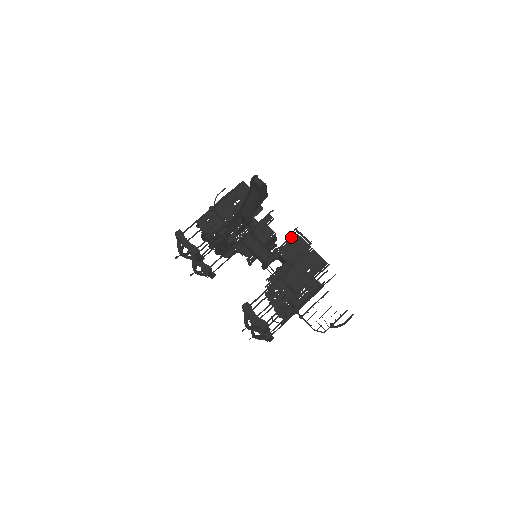
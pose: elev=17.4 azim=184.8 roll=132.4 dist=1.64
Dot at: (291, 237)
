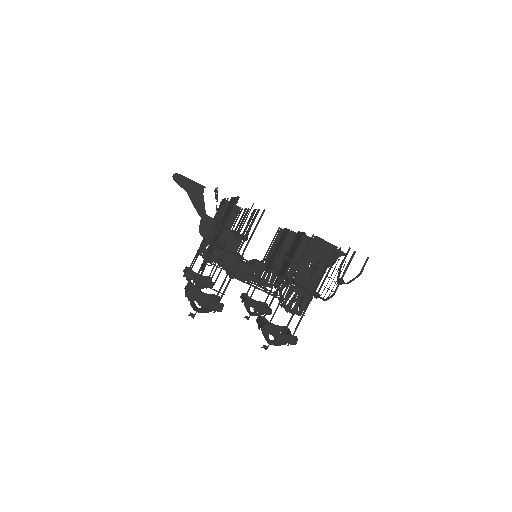
Dot at: occluded
